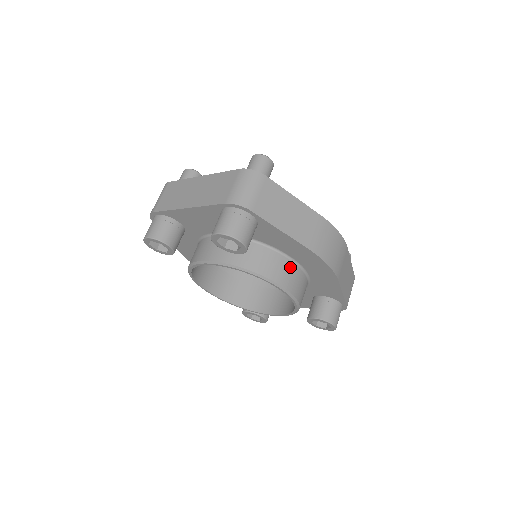
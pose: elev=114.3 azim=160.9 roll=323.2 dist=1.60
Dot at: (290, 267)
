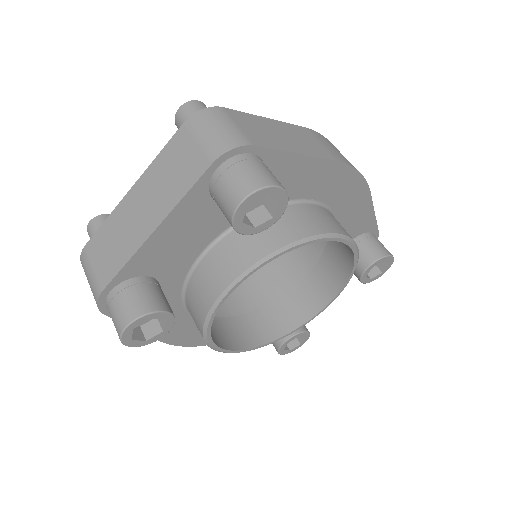
Dot at: (321, 211)
